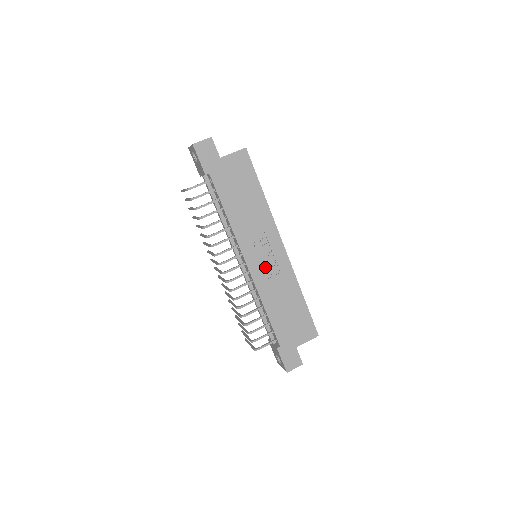
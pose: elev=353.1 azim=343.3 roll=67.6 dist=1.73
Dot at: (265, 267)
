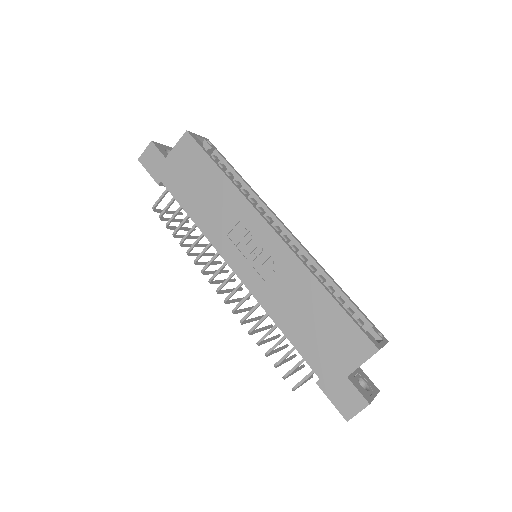
Dot at: (257, 267)
